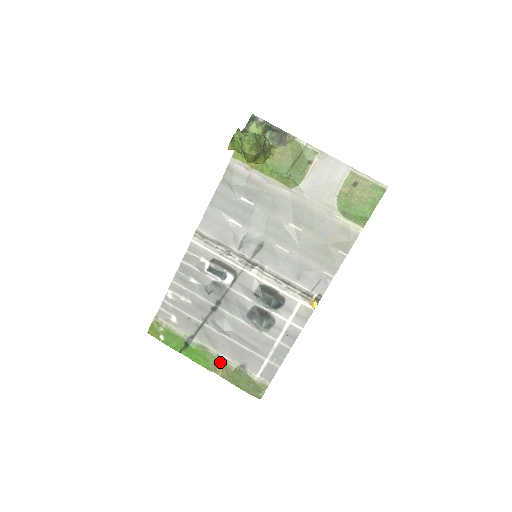
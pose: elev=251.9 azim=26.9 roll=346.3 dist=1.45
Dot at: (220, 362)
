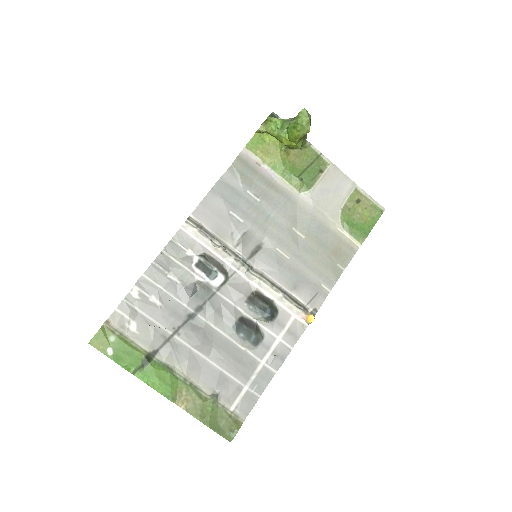
Dot at: (187, 389)
